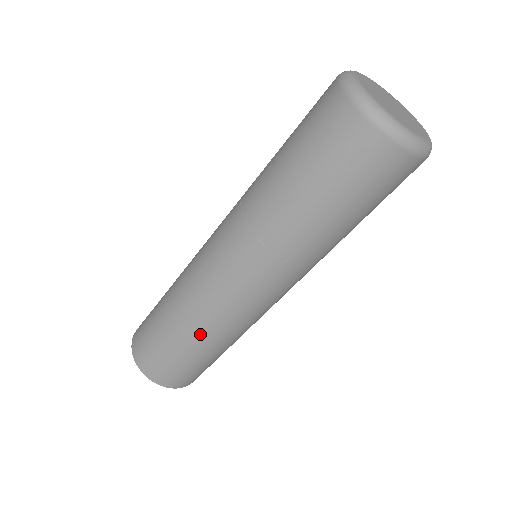
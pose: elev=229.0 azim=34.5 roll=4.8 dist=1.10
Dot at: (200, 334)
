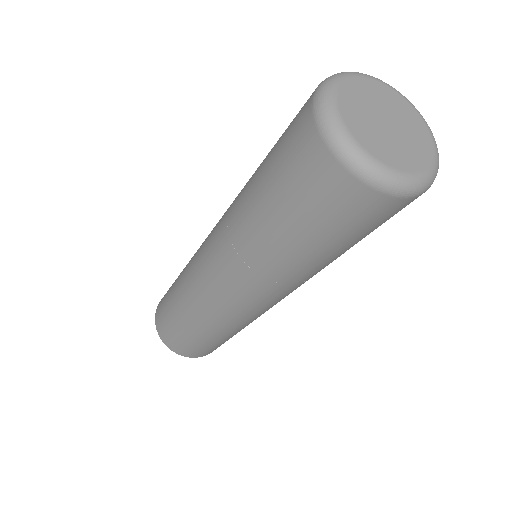
Dot at: occluded
